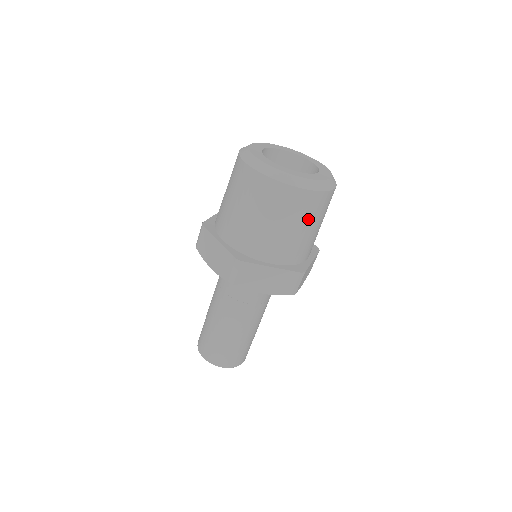
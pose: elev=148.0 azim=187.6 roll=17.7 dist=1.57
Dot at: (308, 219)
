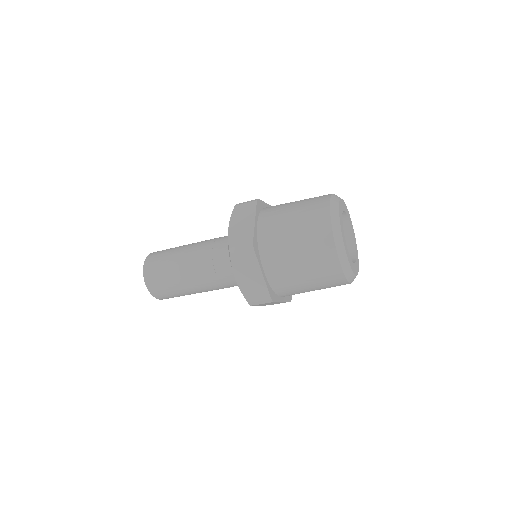
Dot at: occluded
